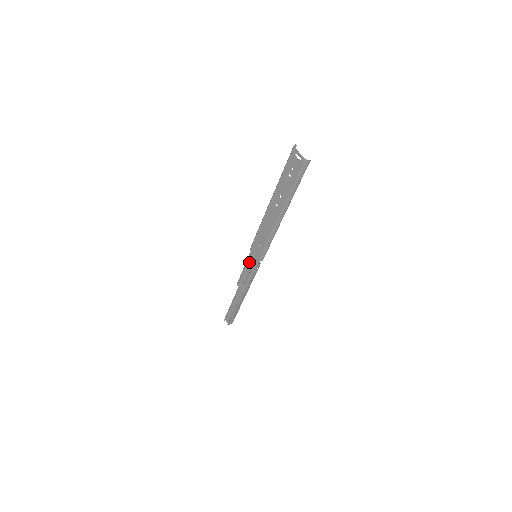
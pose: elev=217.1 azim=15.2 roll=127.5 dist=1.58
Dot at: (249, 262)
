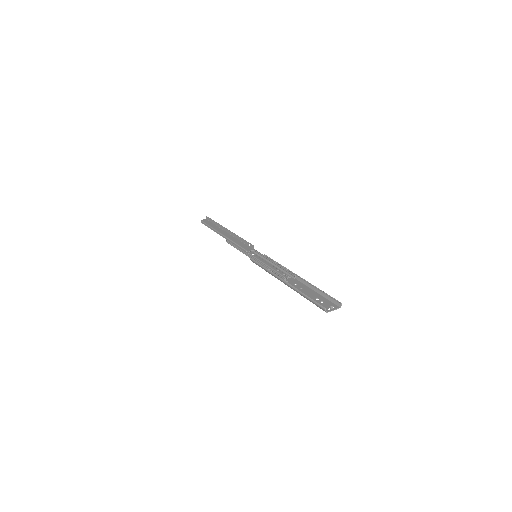
Dot at: occluded
